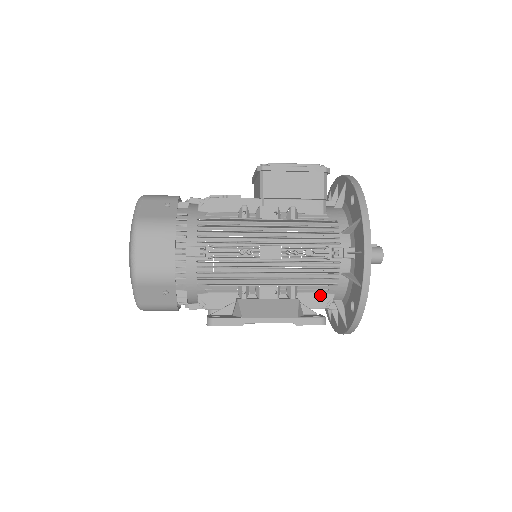
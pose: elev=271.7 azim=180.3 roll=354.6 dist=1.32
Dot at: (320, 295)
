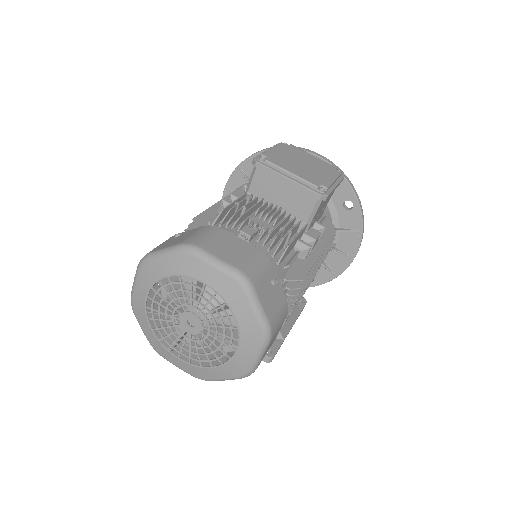
Dot at: occluded
